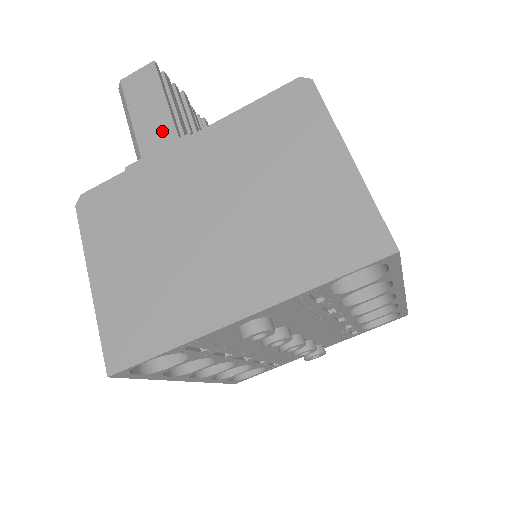
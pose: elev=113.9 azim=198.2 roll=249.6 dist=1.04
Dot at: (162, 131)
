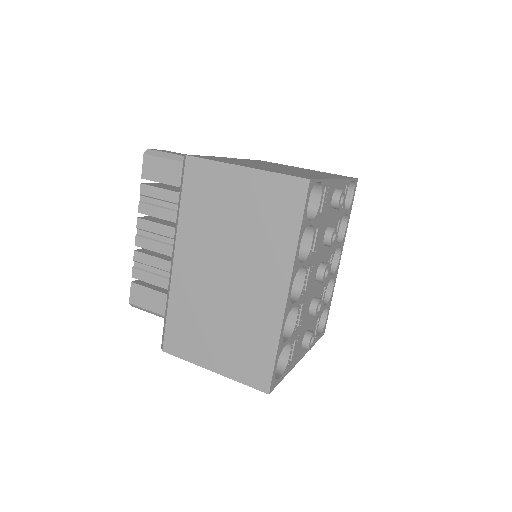
Dot at: occluded
